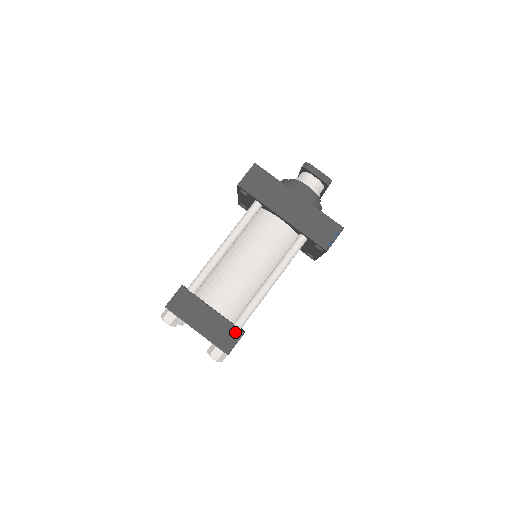
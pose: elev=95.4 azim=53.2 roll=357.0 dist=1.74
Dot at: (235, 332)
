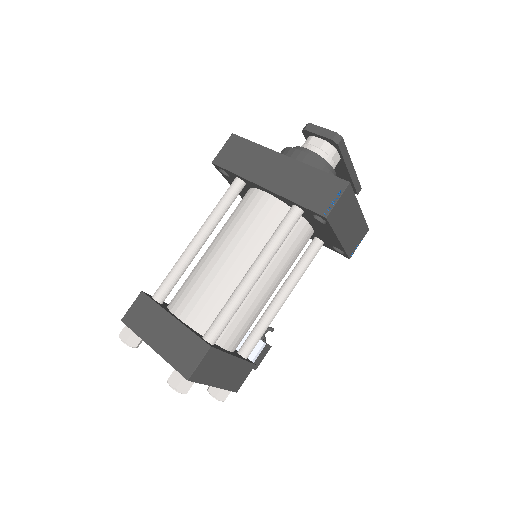
Dot at: (198, 346)
